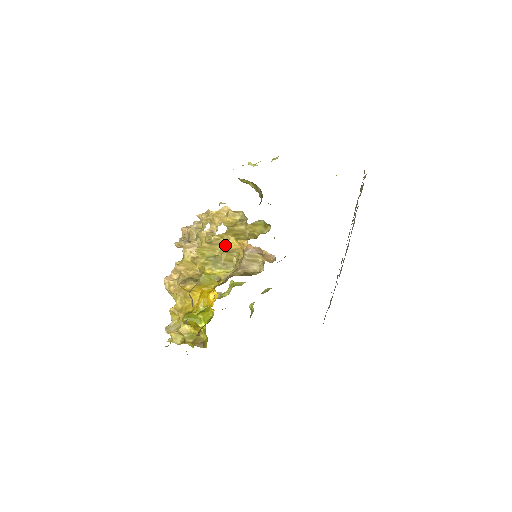
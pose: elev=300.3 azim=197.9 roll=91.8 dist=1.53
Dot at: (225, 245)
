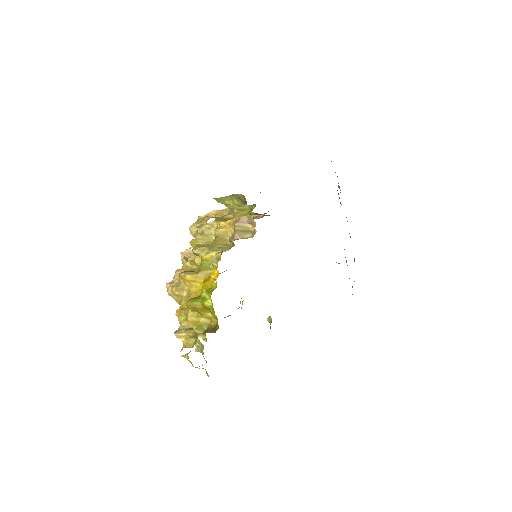
Dot at: (216, 229)
